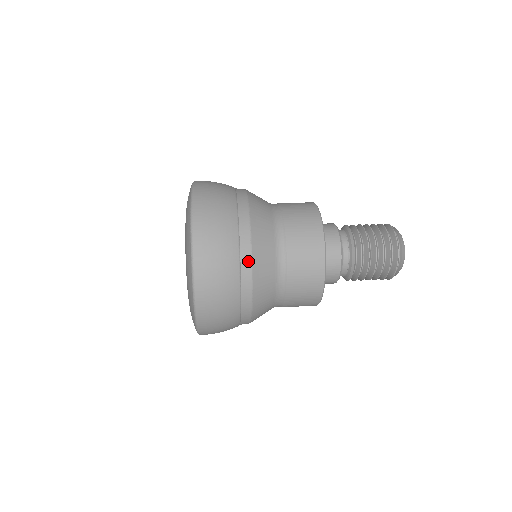
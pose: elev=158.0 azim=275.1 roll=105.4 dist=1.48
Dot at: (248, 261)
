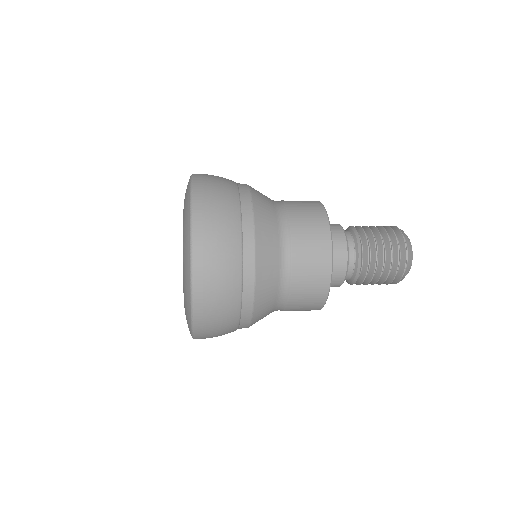
Dot at: (251, 235)
